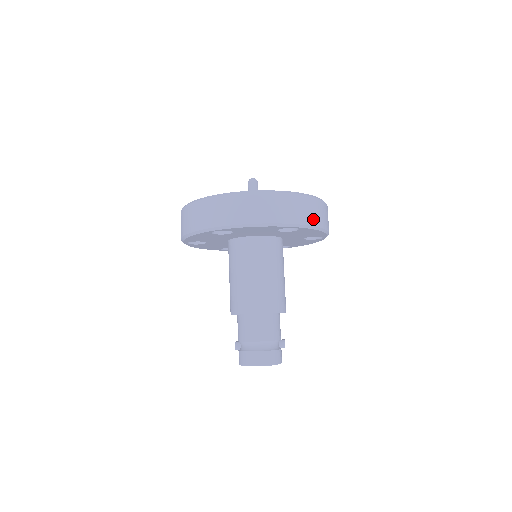
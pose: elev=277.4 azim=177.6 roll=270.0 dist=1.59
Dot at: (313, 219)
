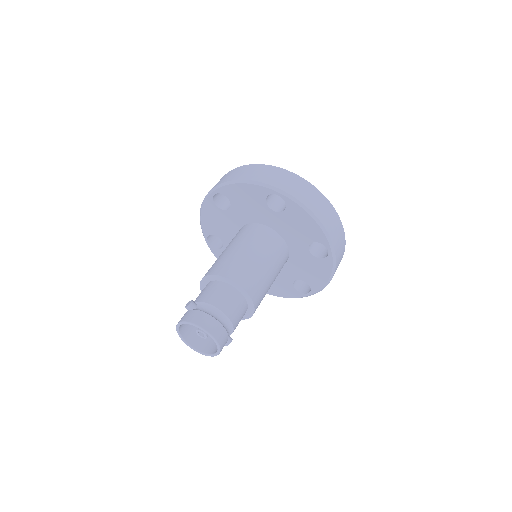
Dot at: (338, 261)
